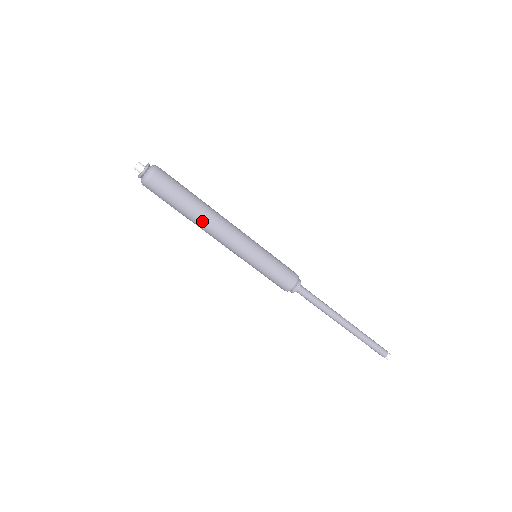
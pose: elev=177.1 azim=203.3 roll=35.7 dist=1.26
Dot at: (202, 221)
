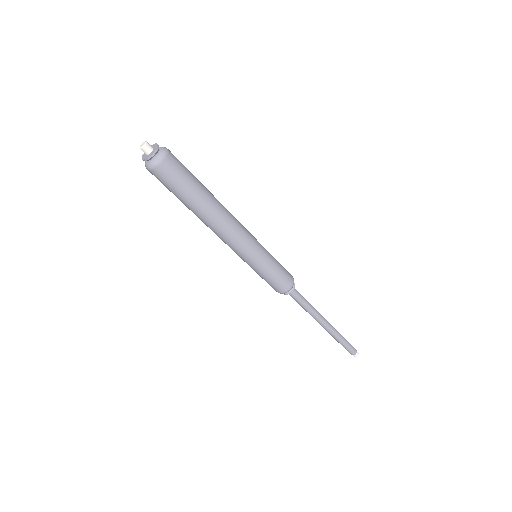
Dot at: (216, 211)
